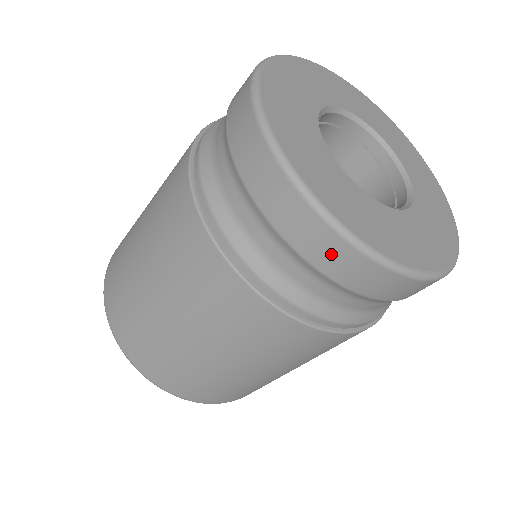
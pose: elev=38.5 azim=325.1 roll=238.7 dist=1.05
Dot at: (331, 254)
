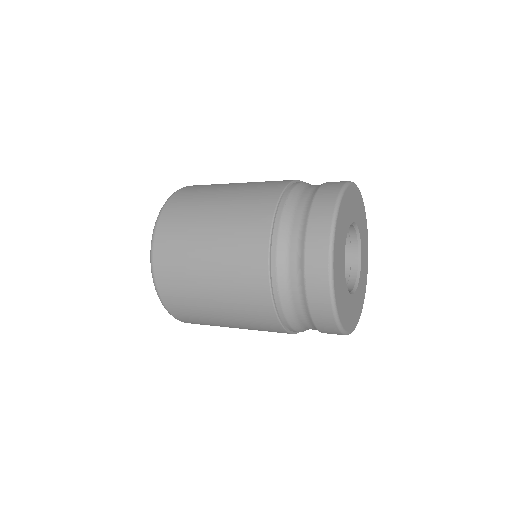
Dot at: occluded
